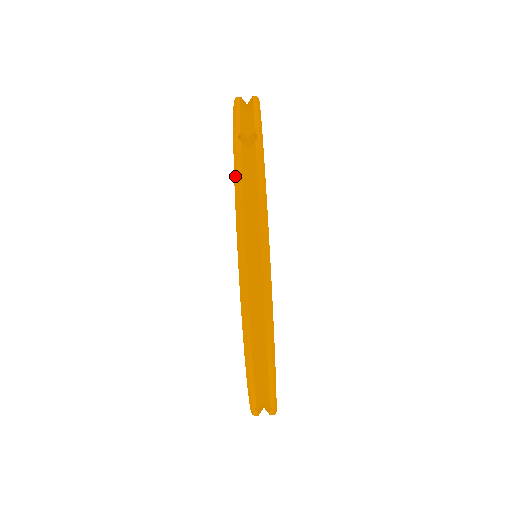
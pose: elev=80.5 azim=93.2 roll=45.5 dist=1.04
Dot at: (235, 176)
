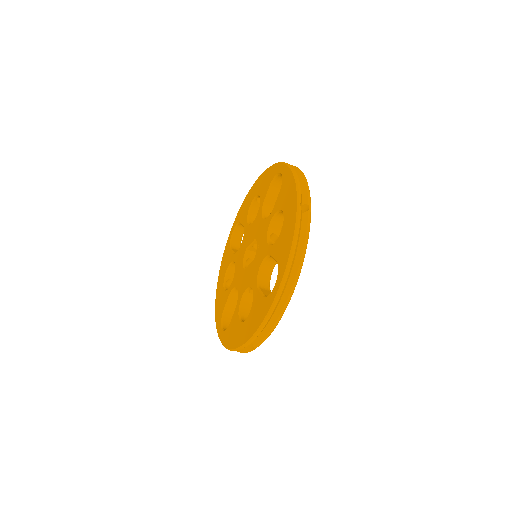
Dot at: (233, 350)
